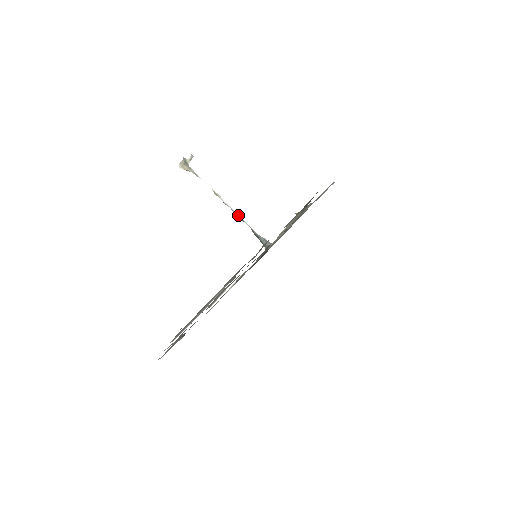
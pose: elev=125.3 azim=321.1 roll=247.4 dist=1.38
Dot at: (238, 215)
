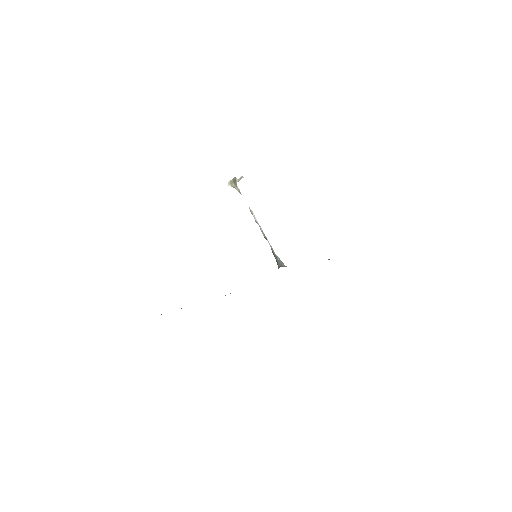
Dot at: occluded
